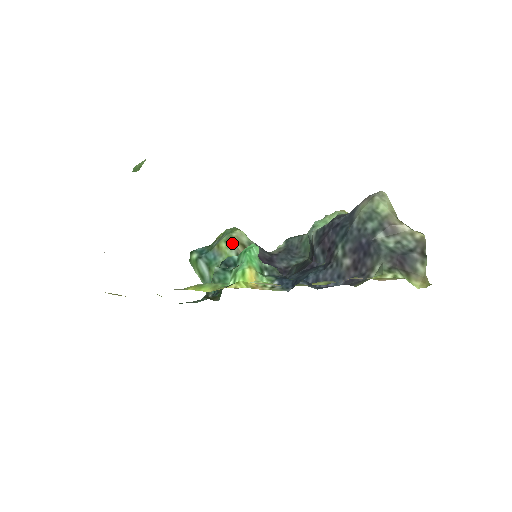
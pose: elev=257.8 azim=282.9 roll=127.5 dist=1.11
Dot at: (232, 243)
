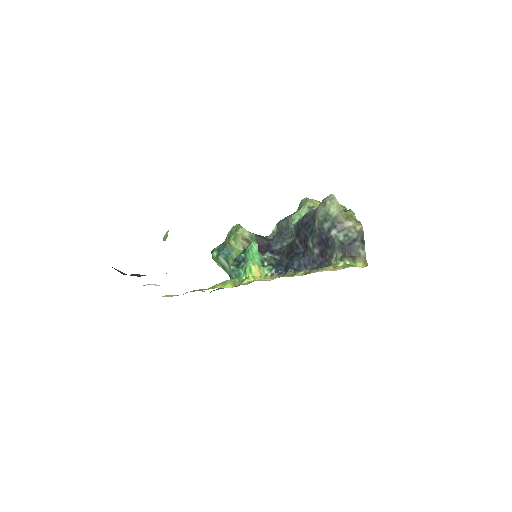
Dot at: (238, 240)
